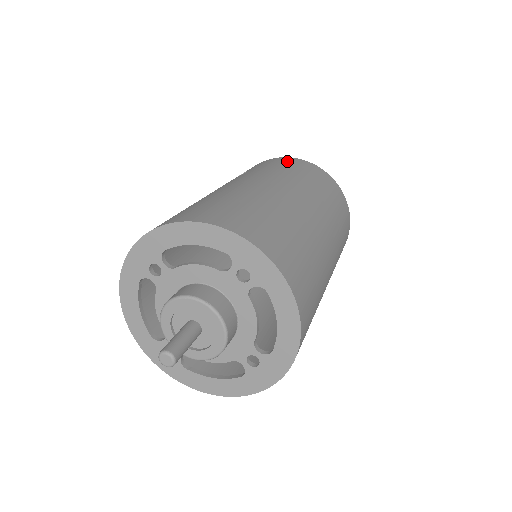
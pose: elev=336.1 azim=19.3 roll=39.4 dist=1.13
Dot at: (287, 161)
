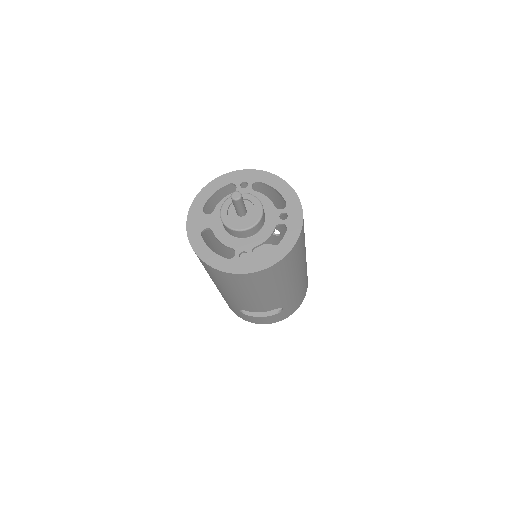
Dot at: occluded
